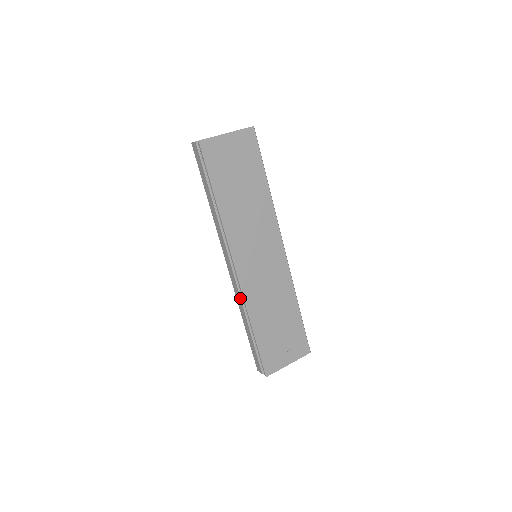
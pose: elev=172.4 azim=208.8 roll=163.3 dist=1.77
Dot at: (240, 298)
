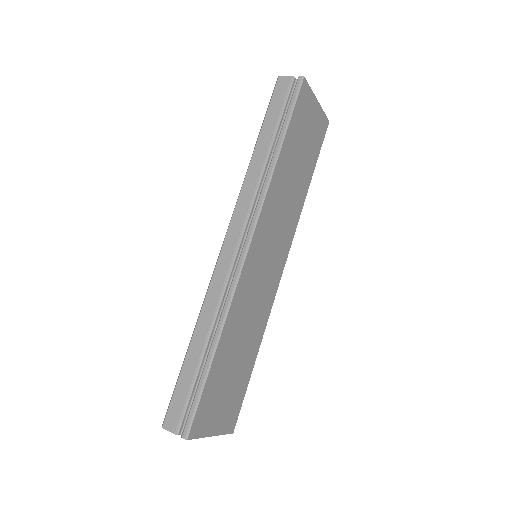
Dot at: (220, 294)
